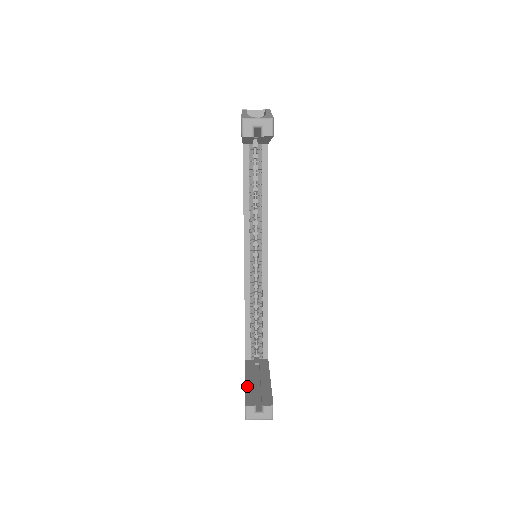
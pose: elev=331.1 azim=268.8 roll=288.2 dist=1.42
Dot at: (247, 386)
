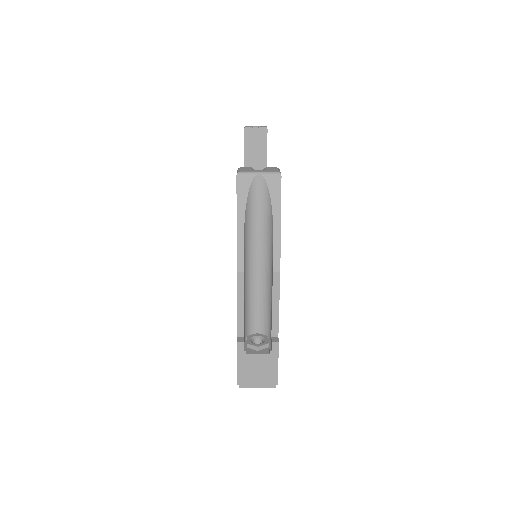
Dot at: occluded
